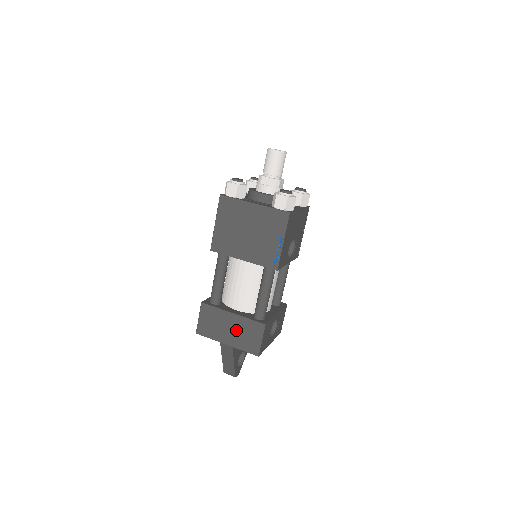
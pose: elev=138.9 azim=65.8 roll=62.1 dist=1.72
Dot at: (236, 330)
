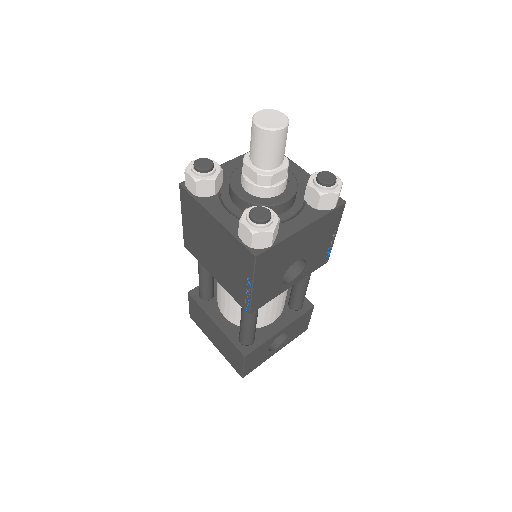
Dot at: (220, 340)
